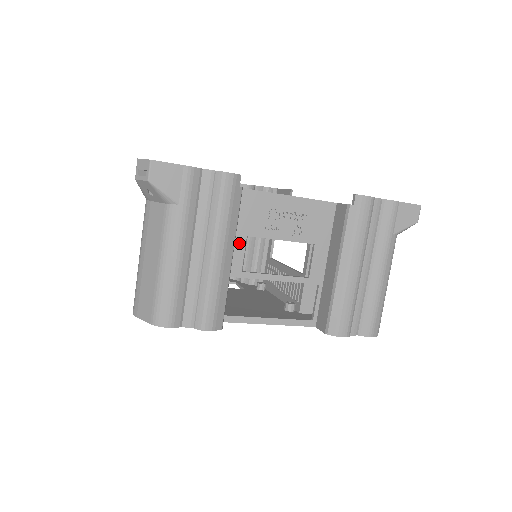
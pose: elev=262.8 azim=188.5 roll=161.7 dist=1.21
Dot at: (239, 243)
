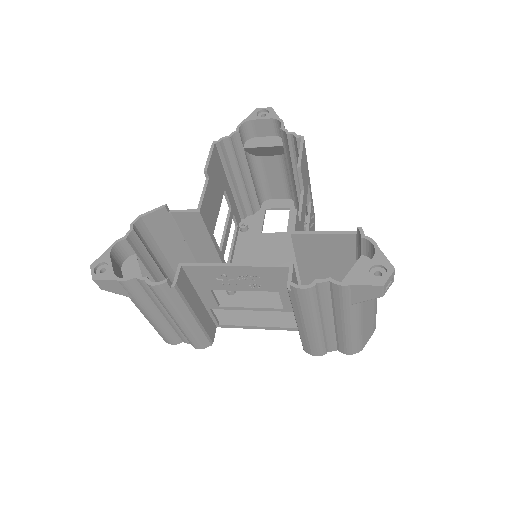
Dot at: (206, 293)
